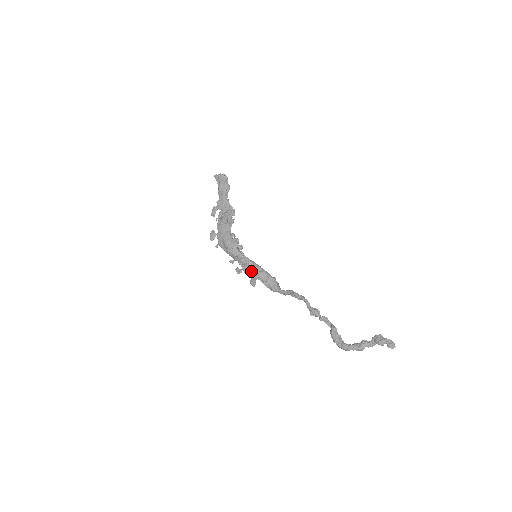
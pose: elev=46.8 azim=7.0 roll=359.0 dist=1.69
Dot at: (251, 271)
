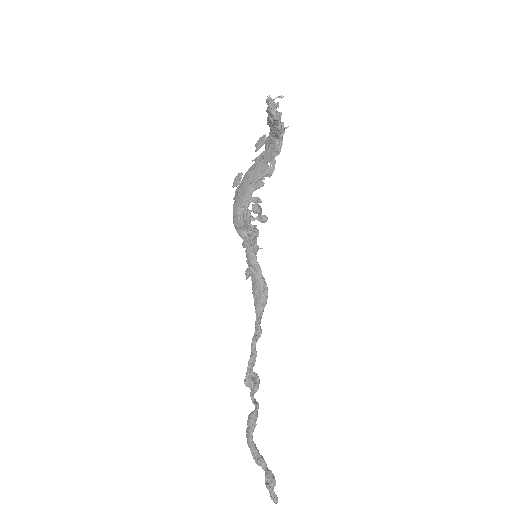
Dot at: (248, 263)
